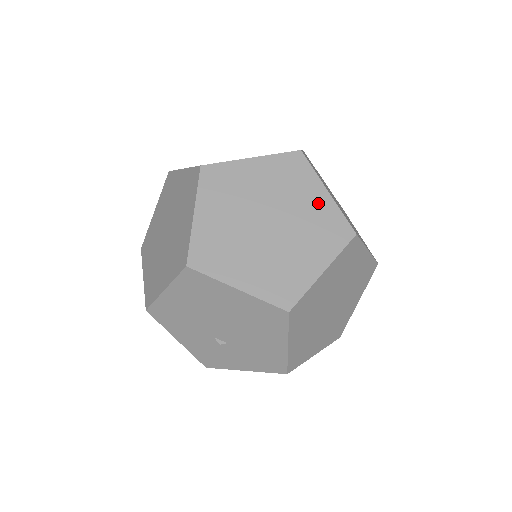
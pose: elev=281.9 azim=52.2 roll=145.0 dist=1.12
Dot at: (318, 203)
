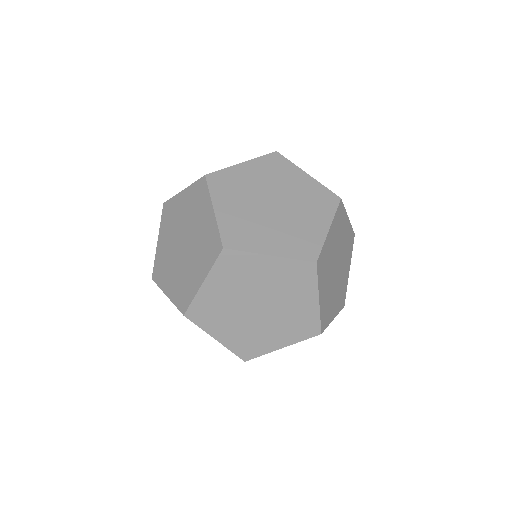
Dot at: (273, 269)
